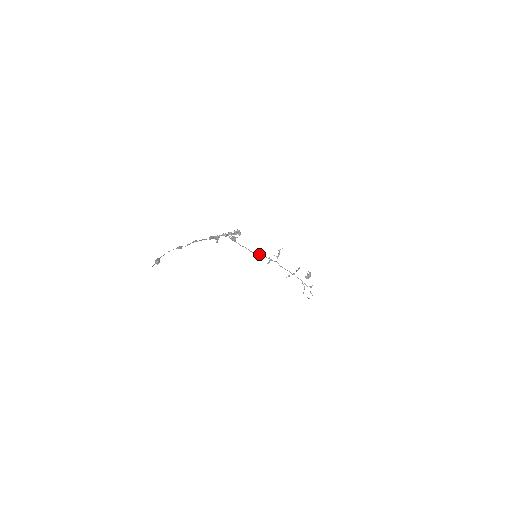
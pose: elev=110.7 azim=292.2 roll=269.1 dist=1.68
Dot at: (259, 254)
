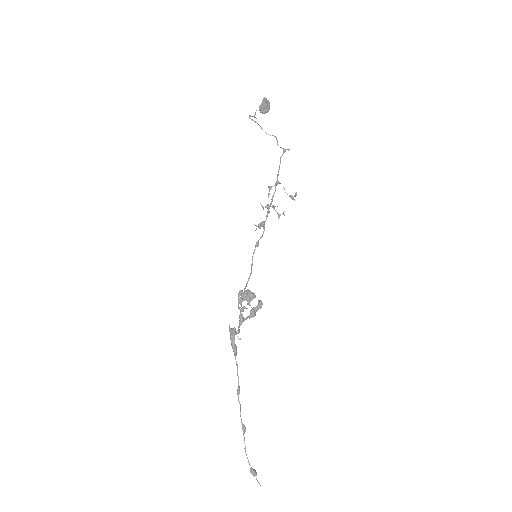
Dot at: (256, 246)
